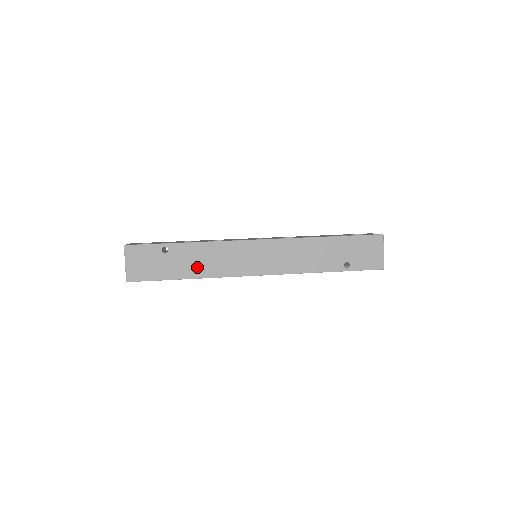
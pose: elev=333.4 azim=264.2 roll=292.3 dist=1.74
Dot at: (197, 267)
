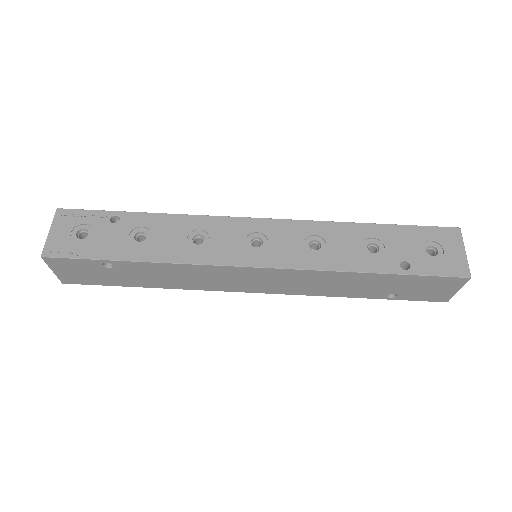
Dot at: (162, 281)
